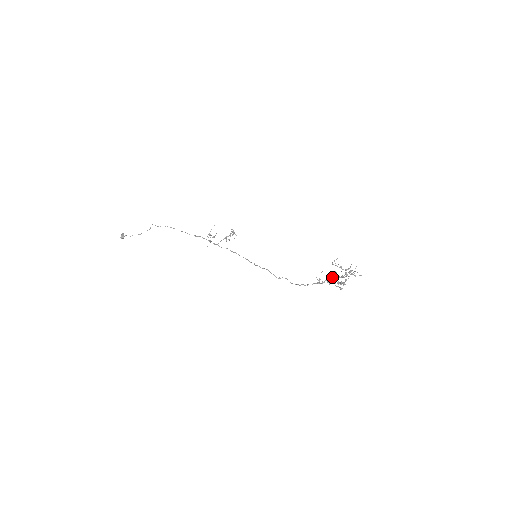
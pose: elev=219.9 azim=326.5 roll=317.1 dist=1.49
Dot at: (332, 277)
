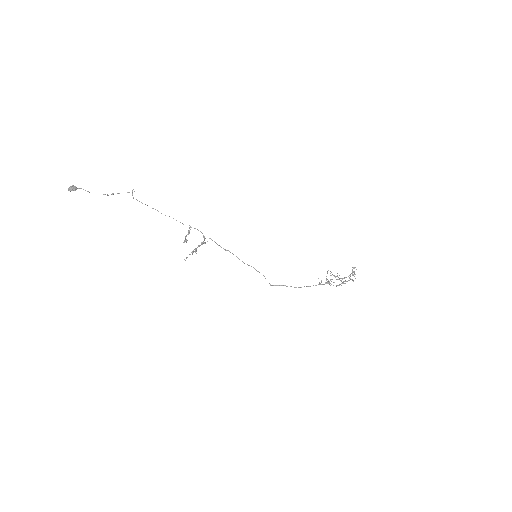
Dot at: occluded
